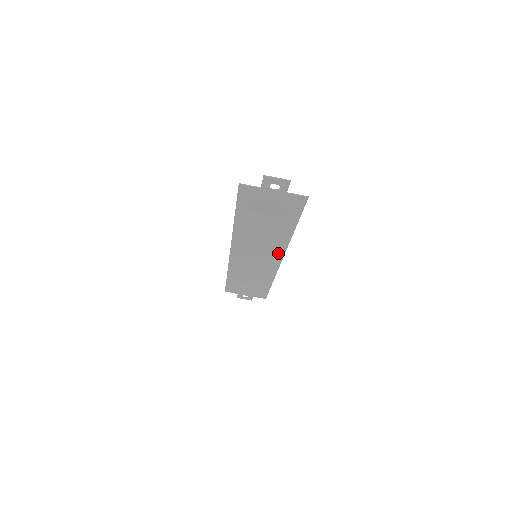
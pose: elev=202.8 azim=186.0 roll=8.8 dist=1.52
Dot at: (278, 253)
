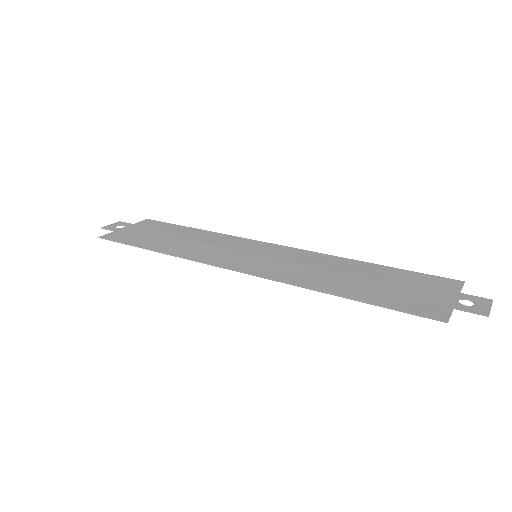
Dot at: (292, 251)
